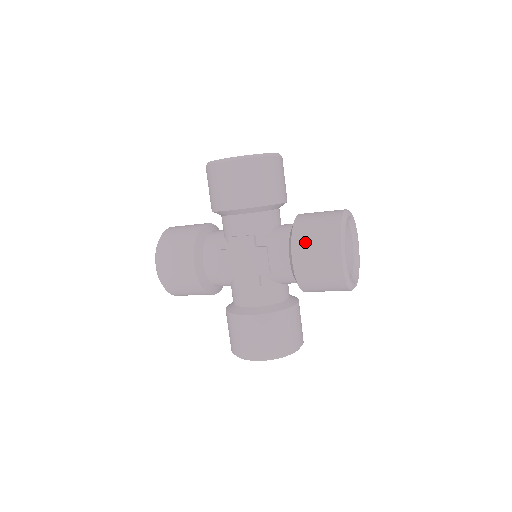
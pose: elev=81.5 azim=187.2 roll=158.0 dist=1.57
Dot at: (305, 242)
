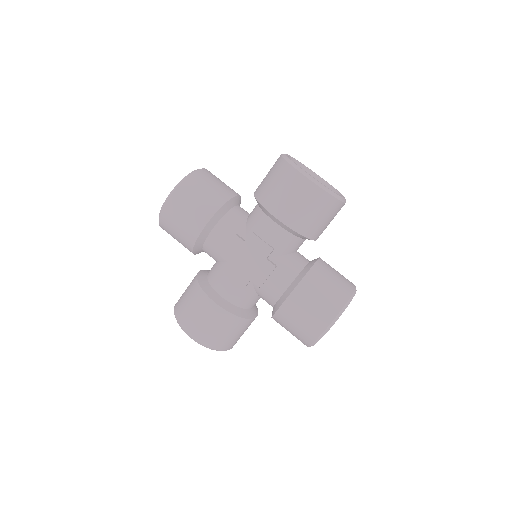
Dot at: (273, 197)
